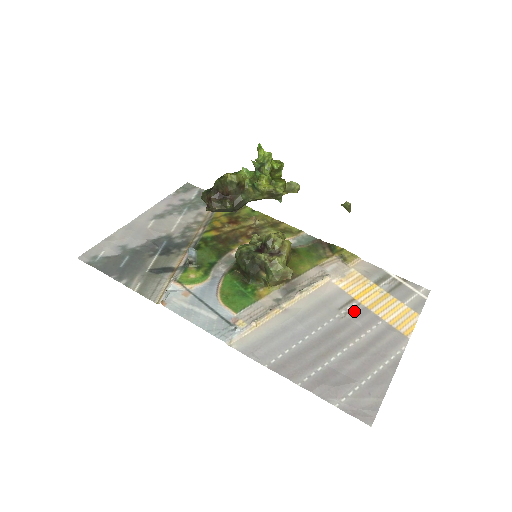
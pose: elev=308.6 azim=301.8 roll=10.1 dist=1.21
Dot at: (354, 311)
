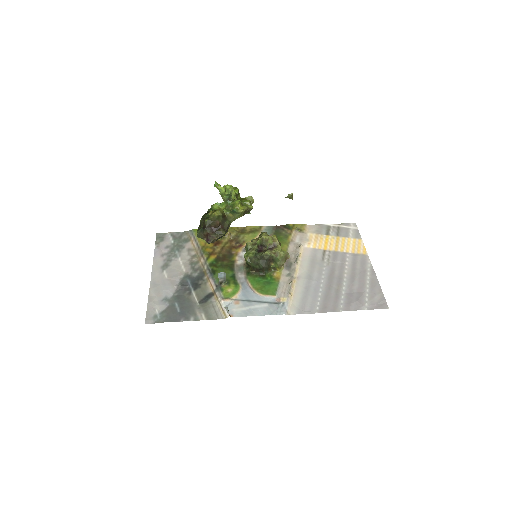
Dot at: (331, 257)
